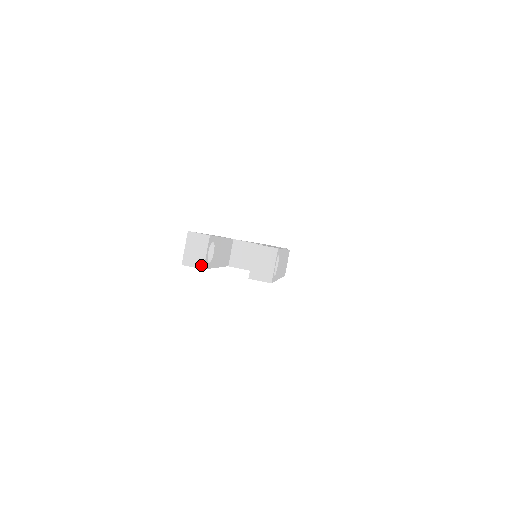
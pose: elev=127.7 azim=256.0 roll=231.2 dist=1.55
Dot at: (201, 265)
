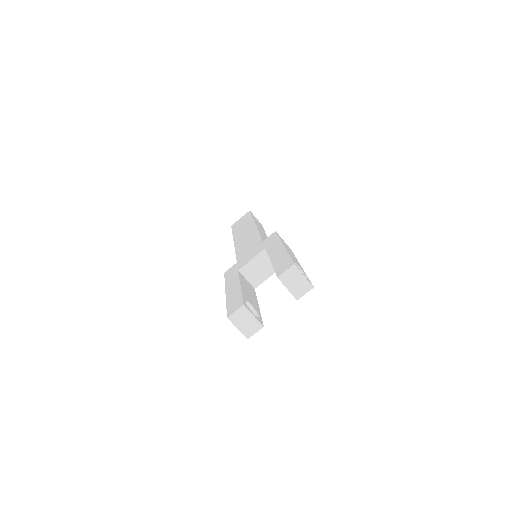
Dot at: (259, 326)
